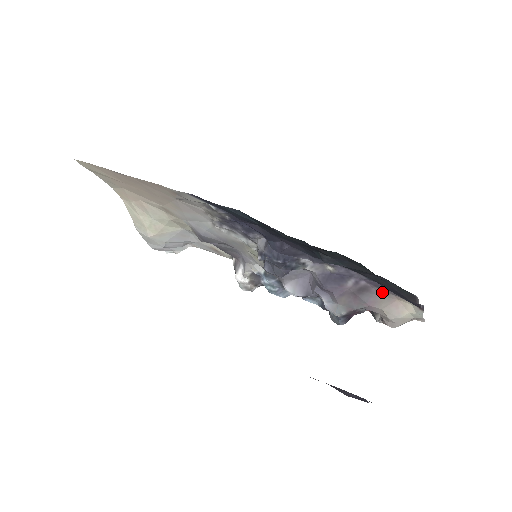
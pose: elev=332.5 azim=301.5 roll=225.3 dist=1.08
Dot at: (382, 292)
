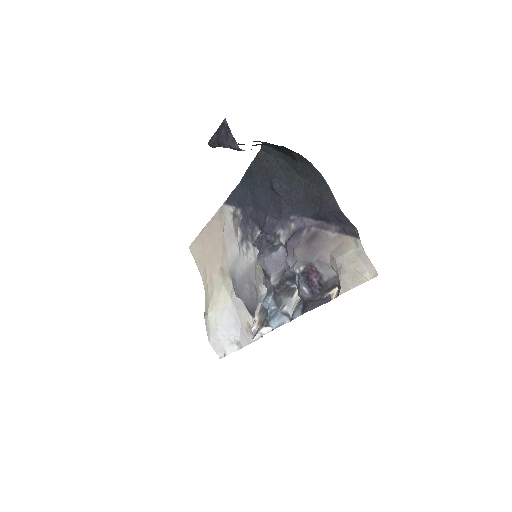
Dot at: (328, 234)
